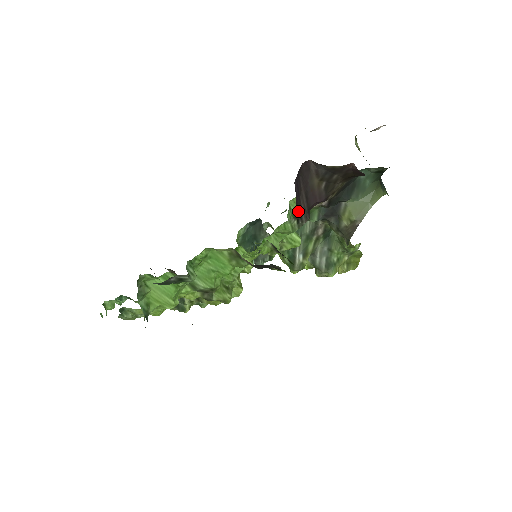
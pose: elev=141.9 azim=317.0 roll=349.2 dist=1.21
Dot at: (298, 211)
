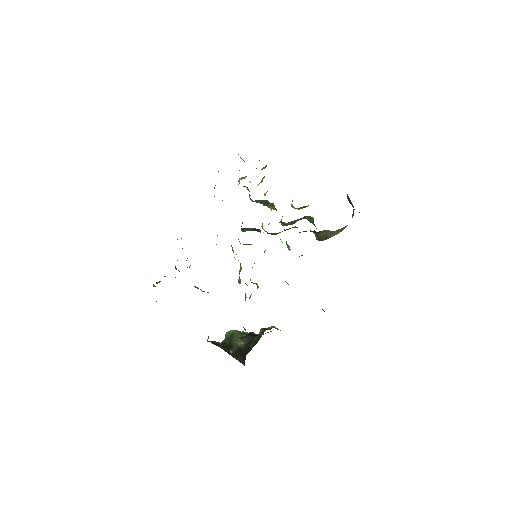
Dot at: occluded
